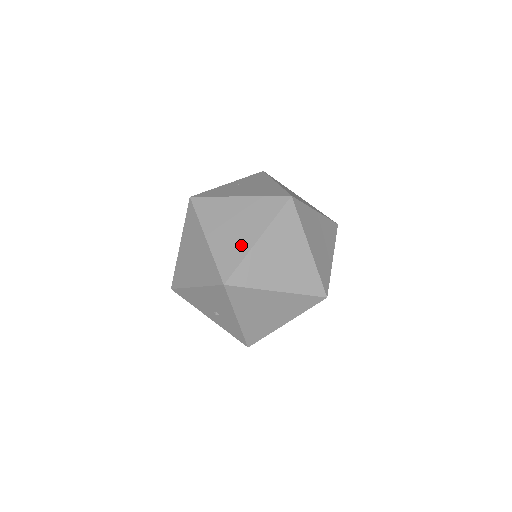
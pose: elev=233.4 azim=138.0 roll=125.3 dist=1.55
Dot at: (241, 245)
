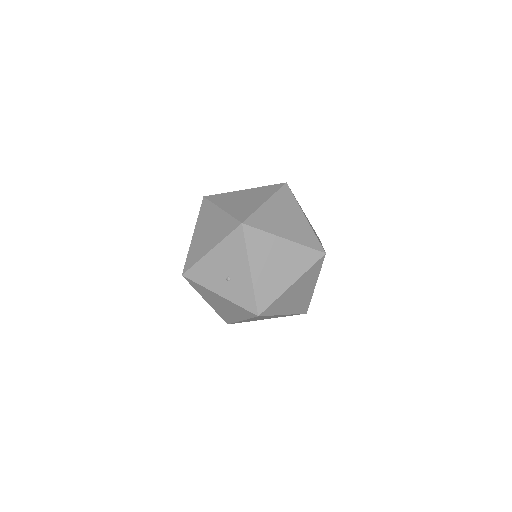
Dot at: (252, 206)
